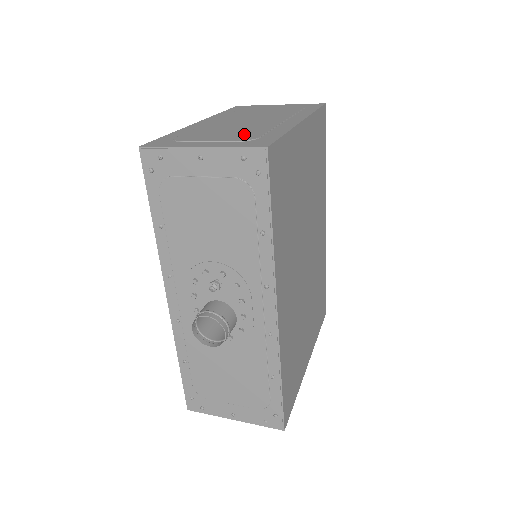
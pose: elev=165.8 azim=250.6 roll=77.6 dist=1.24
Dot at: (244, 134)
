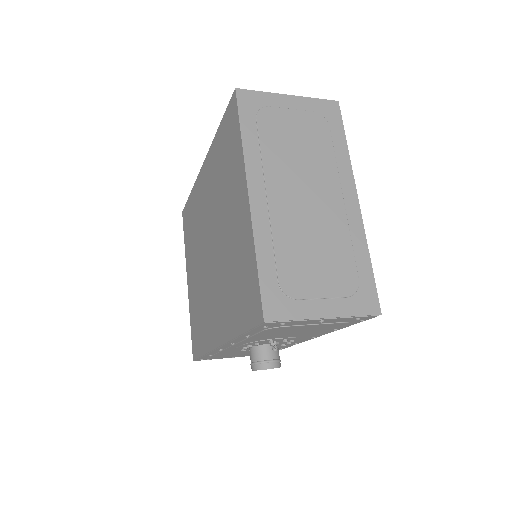
Dot at: (340, 269)
